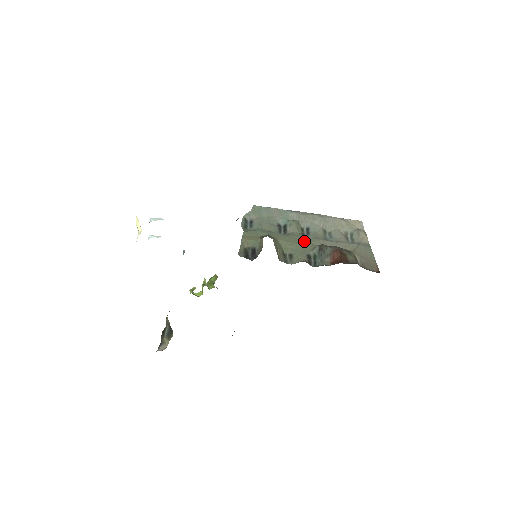
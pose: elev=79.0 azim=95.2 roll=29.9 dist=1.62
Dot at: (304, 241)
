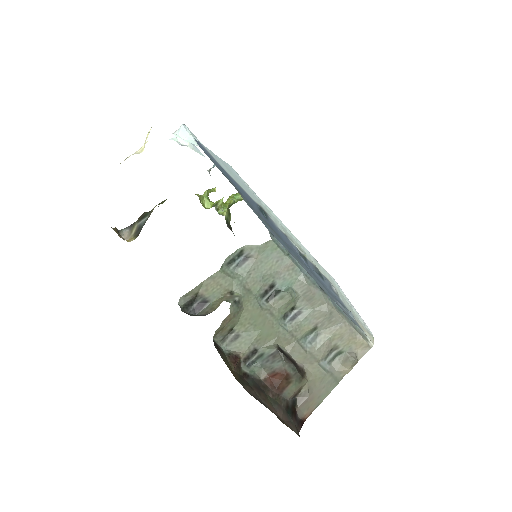
Dot at: (272, 329)
